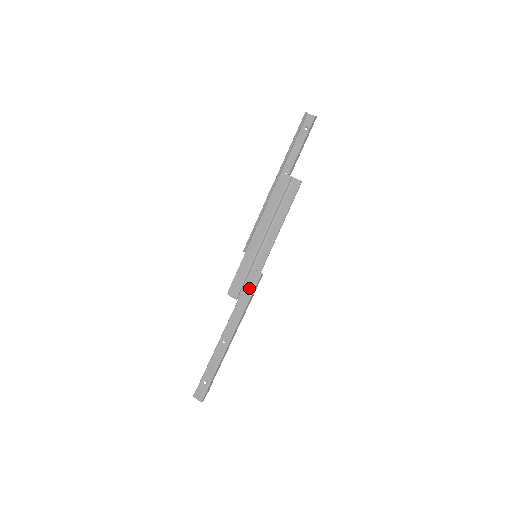
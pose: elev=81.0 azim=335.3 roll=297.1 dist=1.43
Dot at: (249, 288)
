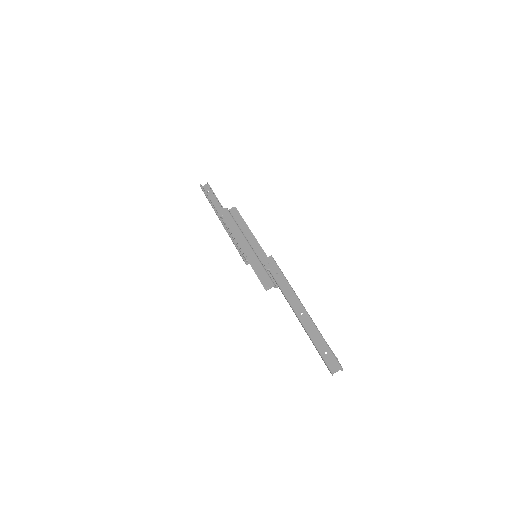
Dot at: (275, 270)
